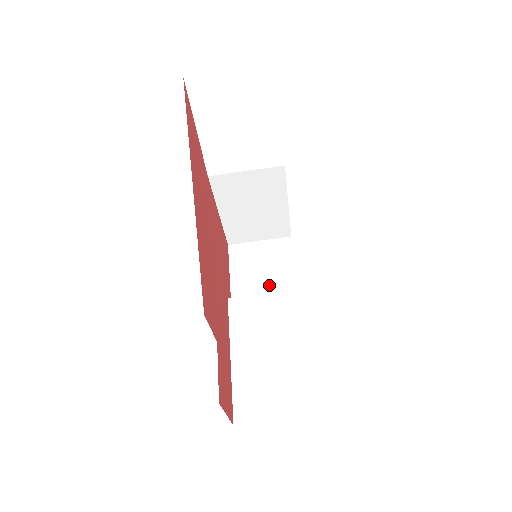
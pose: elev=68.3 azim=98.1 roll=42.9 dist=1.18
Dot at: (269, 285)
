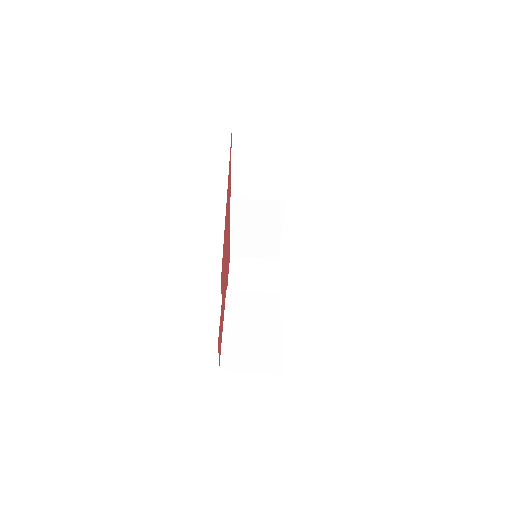
Dot at: (257, 289)
